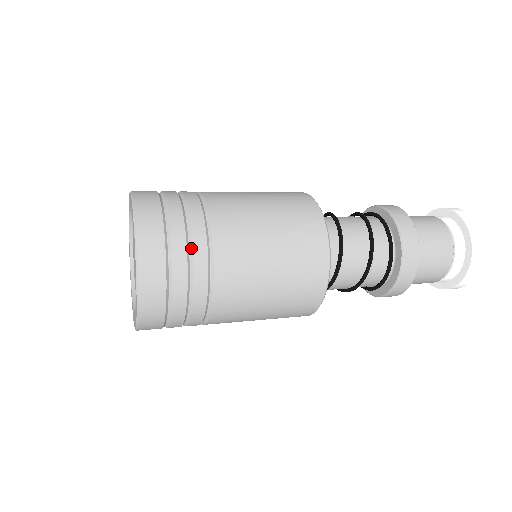
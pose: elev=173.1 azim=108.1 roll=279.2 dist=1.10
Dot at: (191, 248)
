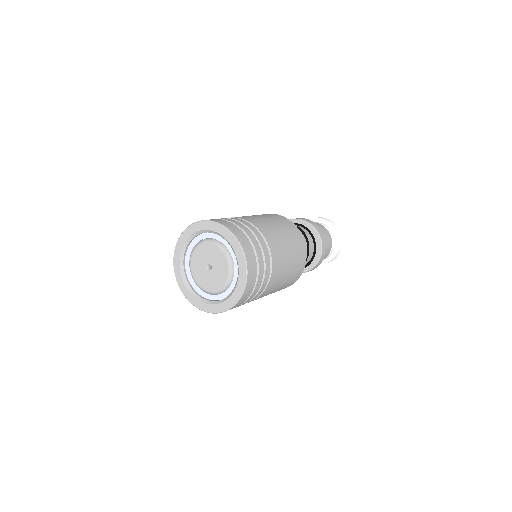
Dot at: (245, 225)
